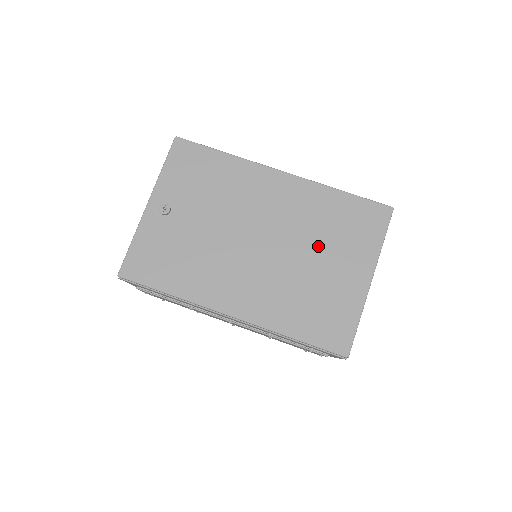
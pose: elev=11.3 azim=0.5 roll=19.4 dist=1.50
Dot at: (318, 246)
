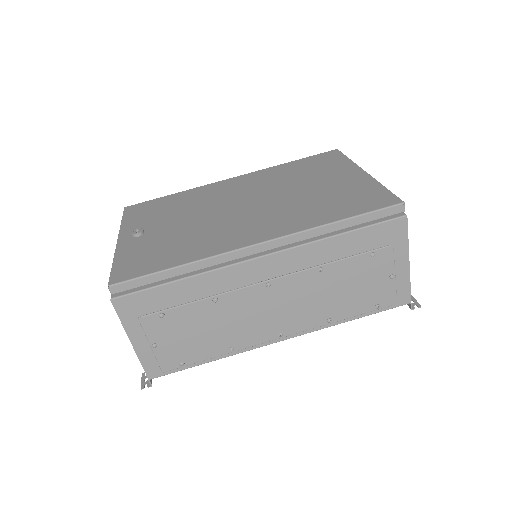
Dot at: (299, 183)
